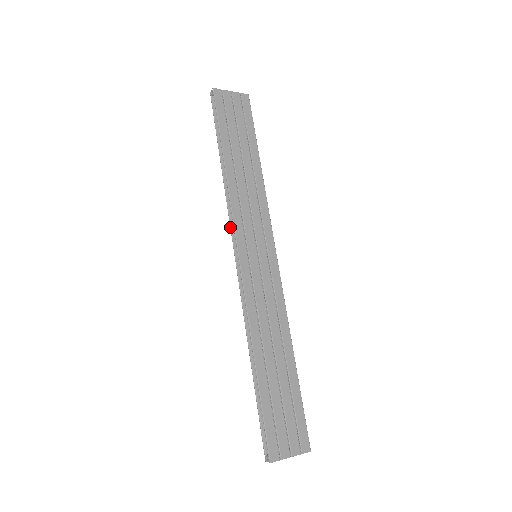
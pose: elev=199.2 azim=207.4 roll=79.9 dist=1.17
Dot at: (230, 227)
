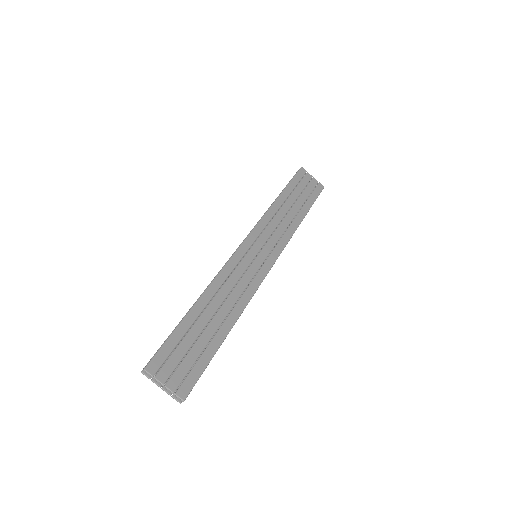
Dot at: occluded
